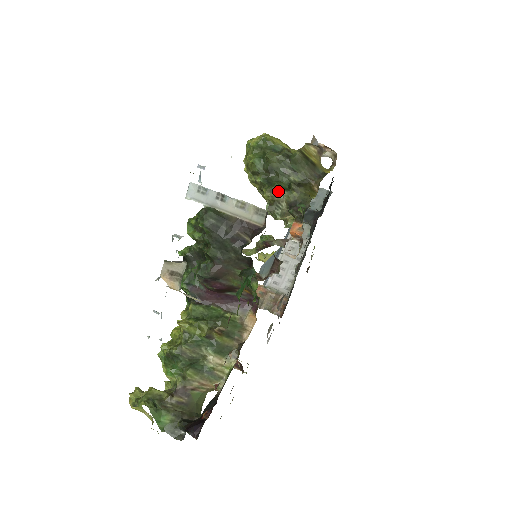
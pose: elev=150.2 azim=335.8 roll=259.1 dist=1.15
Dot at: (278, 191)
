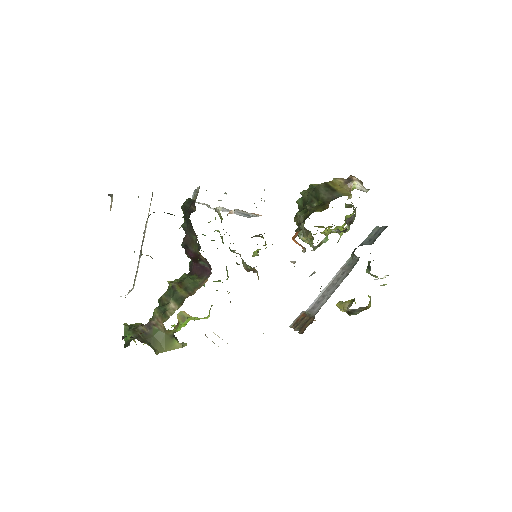
Dot at: (299, 214)
